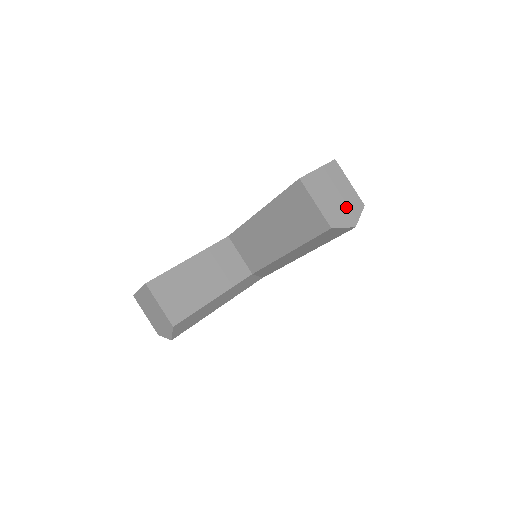
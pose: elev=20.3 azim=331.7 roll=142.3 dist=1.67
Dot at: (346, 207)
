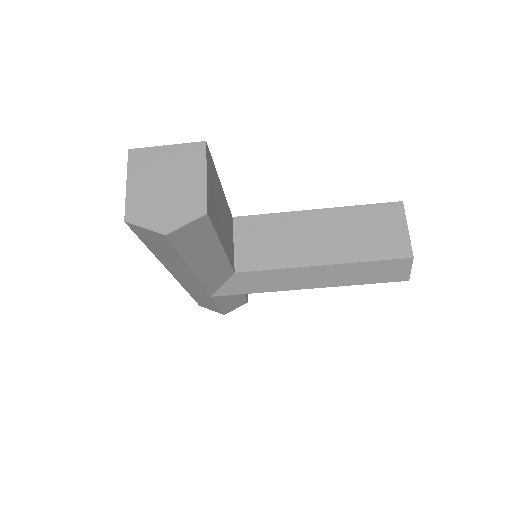
Dot at: occluded
